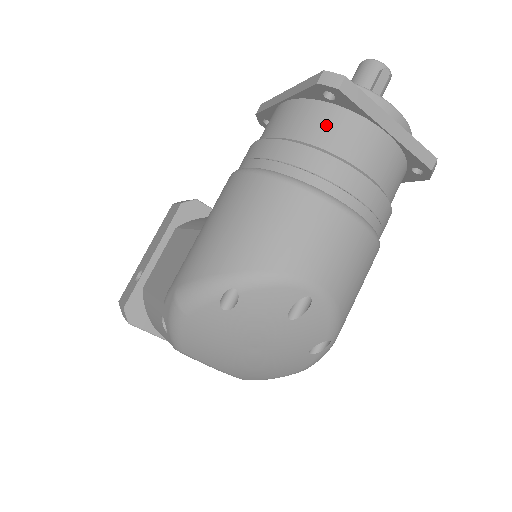
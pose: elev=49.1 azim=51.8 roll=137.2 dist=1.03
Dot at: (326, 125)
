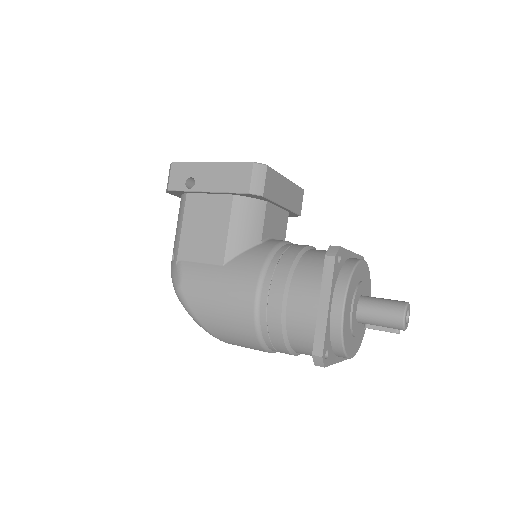
Dot at: (304, 346)
